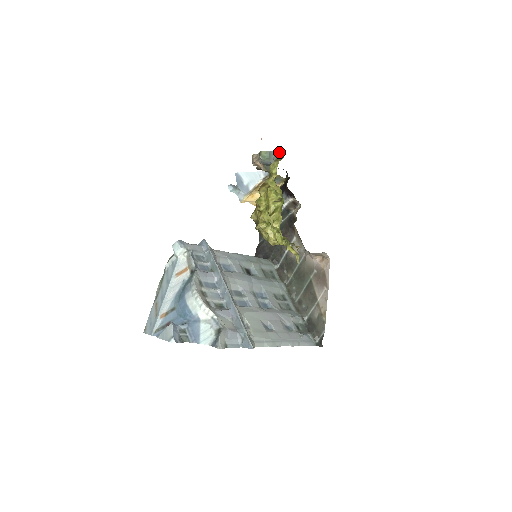
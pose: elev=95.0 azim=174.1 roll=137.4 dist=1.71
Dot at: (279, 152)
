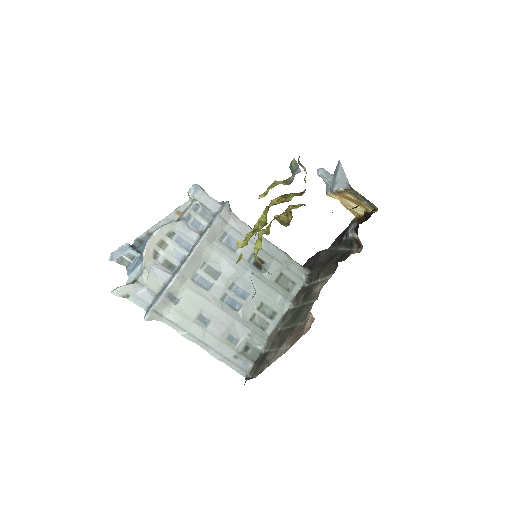
Dot at: (295, 174)
